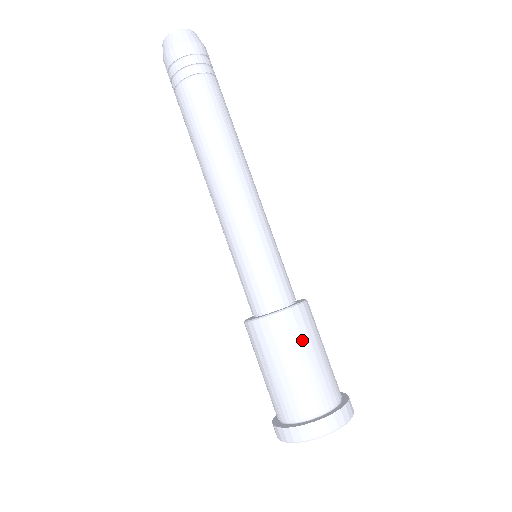
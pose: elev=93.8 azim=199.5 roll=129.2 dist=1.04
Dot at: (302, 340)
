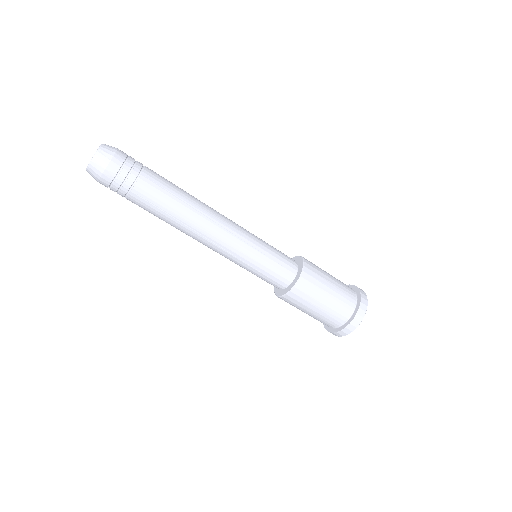
Dot at: (300, 307)
